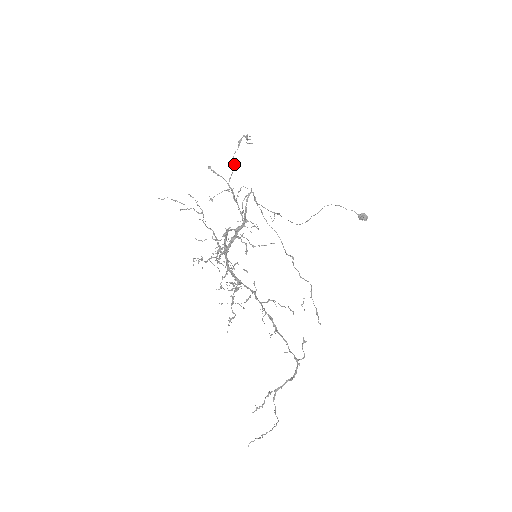
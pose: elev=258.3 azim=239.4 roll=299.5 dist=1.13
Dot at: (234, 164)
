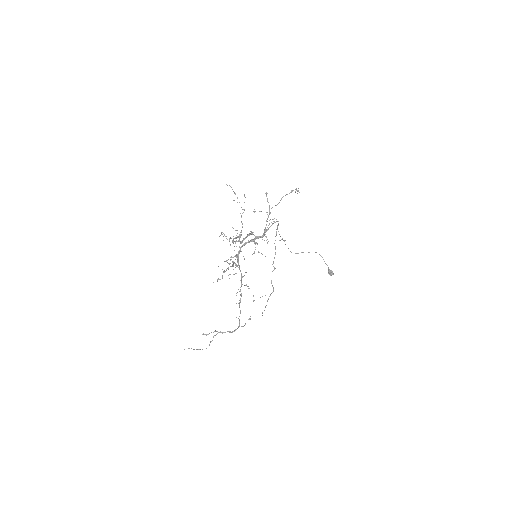
Dot at: occluded
